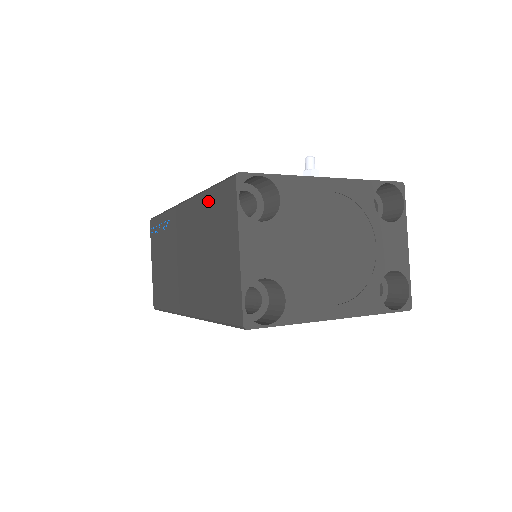
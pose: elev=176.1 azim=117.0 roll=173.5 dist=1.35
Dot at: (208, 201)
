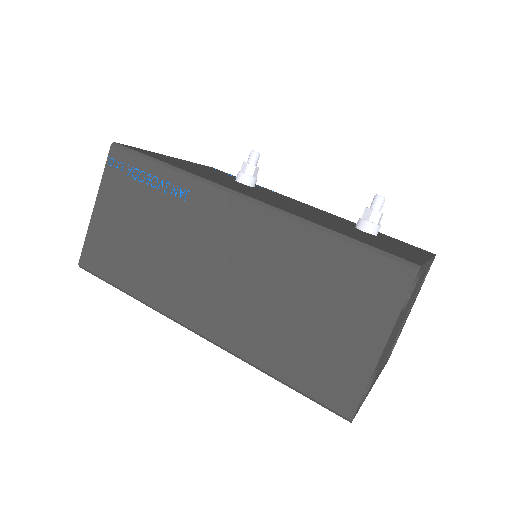
Dot at: (329, 249)
